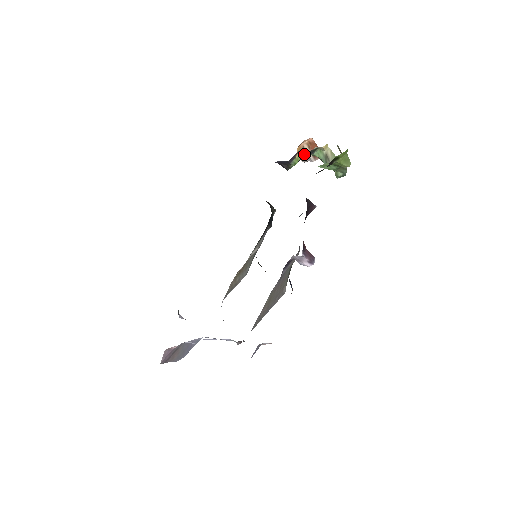
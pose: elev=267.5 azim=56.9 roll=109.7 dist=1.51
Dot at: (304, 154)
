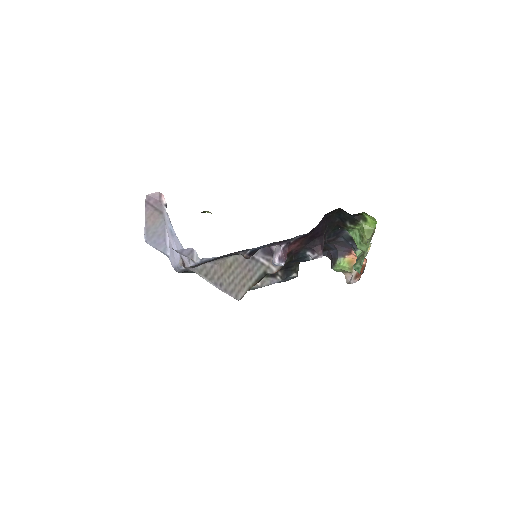
Dot at: (352, 270)
